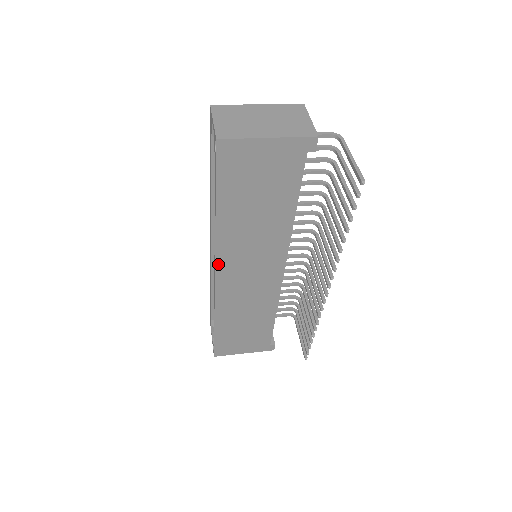
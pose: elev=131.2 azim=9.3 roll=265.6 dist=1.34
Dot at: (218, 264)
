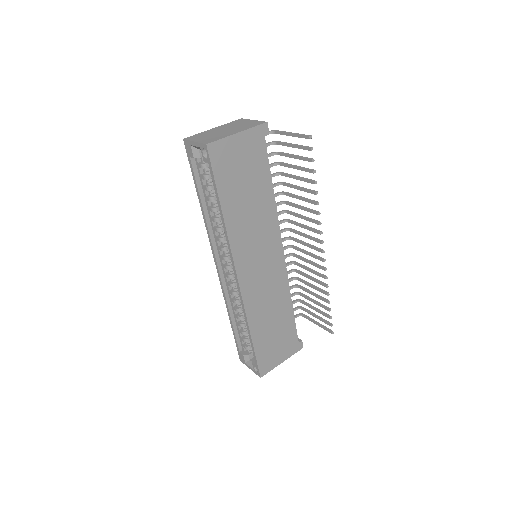
Dot at: (236, 264)
